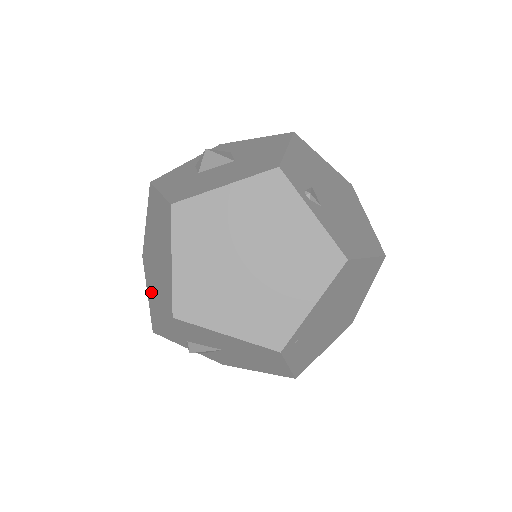
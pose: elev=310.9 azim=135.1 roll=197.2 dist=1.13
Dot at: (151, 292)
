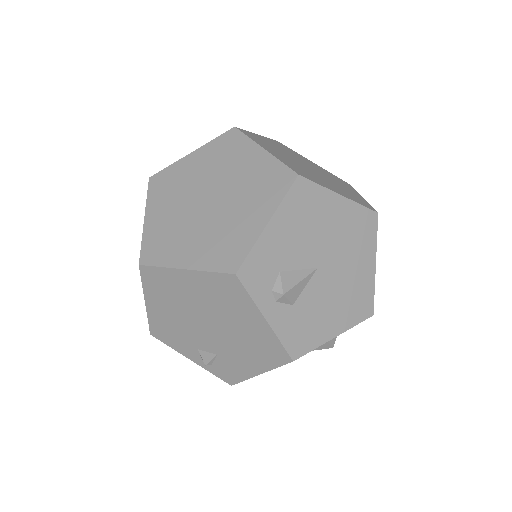
Dot at: (204, 246)
